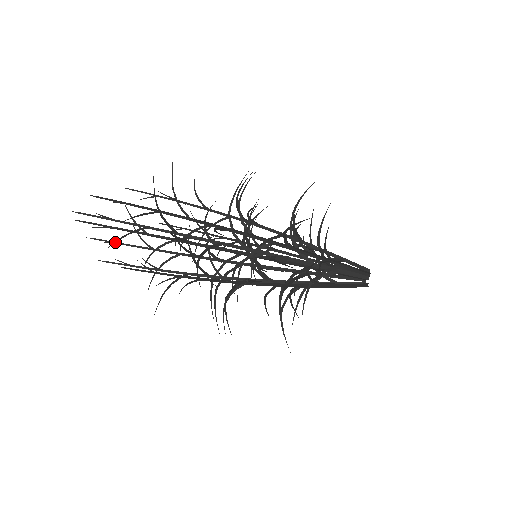
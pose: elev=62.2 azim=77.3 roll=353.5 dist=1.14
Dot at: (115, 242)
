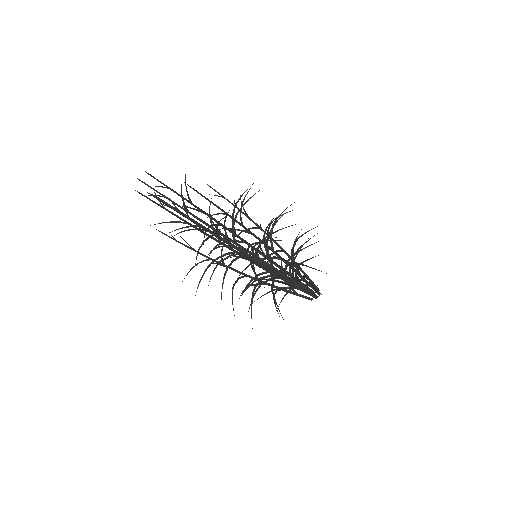
Dot at: occluded
